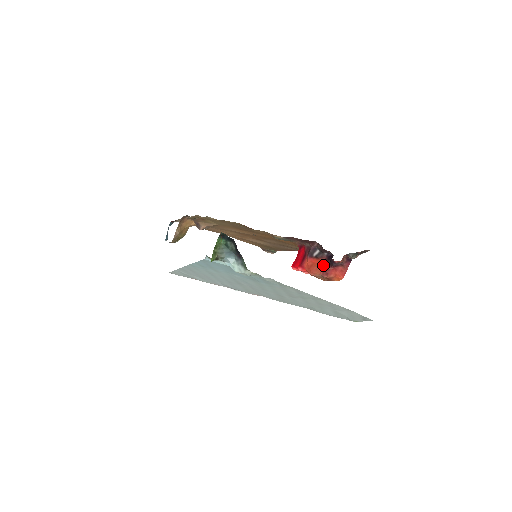
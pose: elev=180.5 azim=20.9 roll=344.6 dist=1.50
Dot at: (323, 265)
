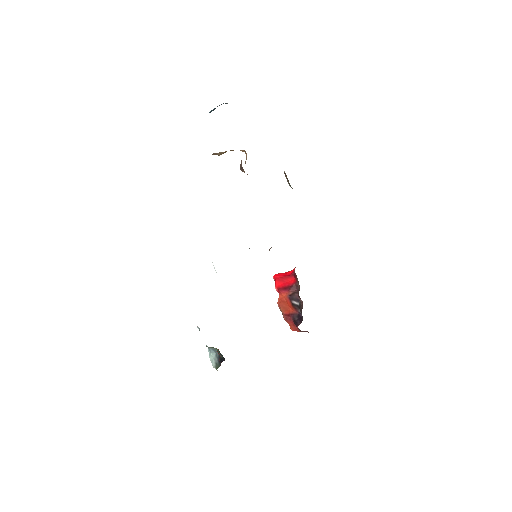
Dot at: (290, 313)
